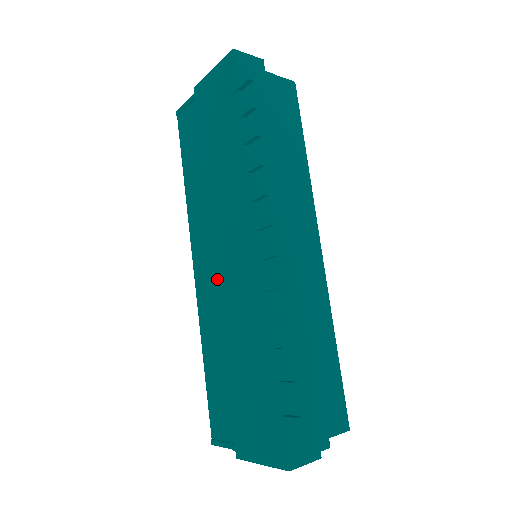
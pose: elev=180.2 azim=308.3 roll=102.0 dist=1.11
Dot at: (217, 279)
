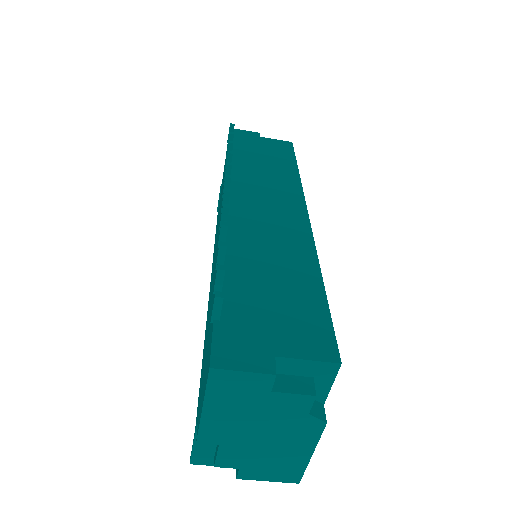
Dot at: (212, 277)
